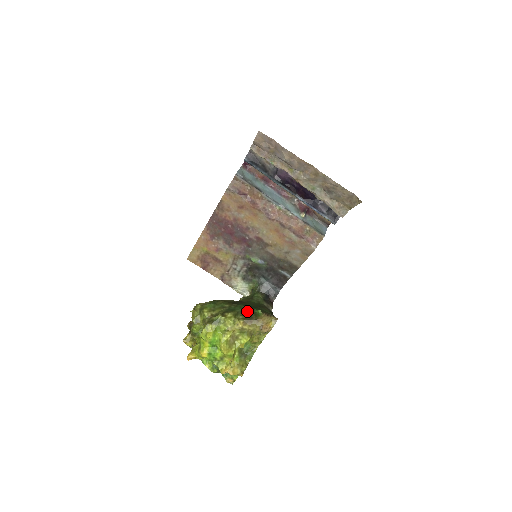
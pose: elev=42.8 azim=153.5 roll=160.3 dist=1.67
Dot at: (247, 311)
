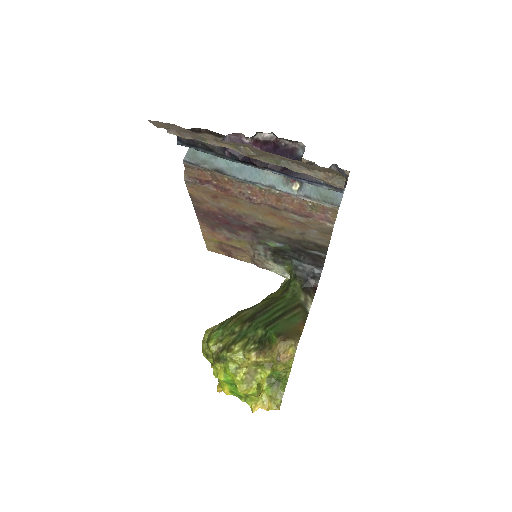
Dot at: (260, 335)
